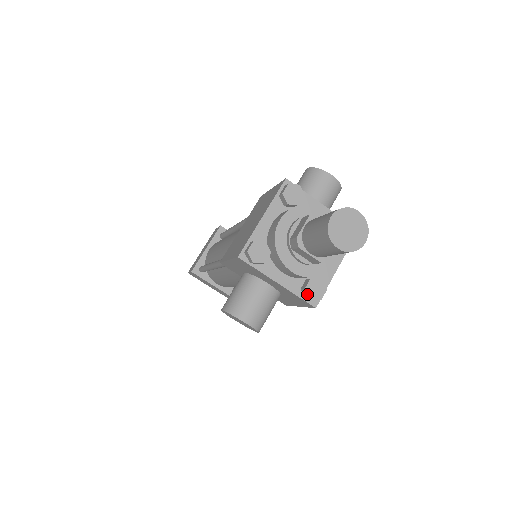
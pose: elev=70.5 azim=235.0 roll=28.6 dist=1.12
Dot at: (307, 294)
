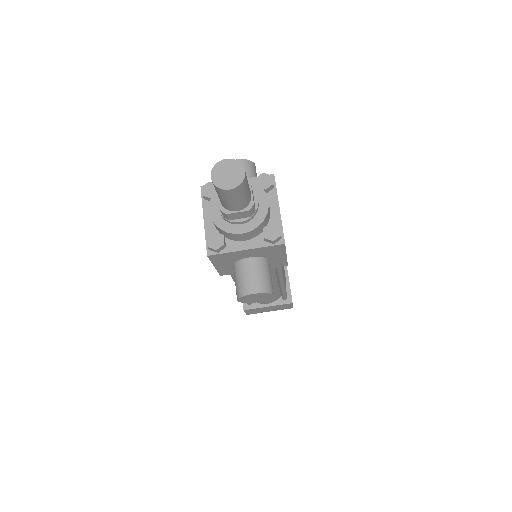
Dot at: (268, 239)
